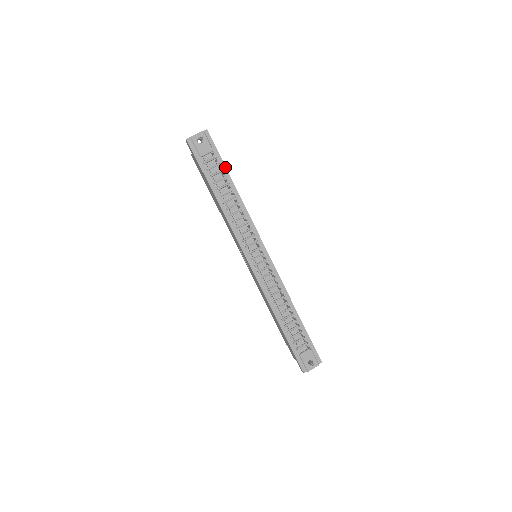
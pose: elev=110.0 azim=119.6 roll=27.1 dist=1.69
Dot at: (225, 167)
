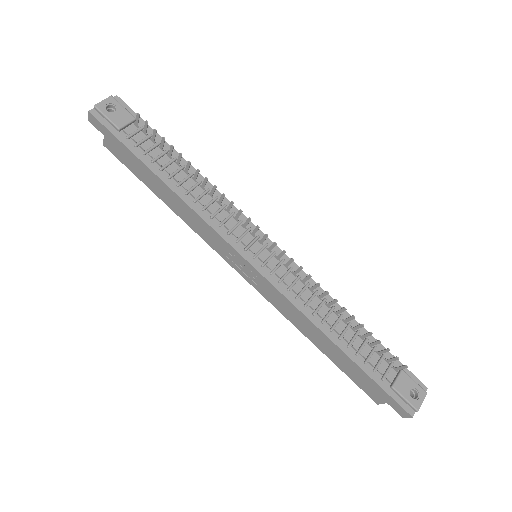
Dot at: (161, 138)
